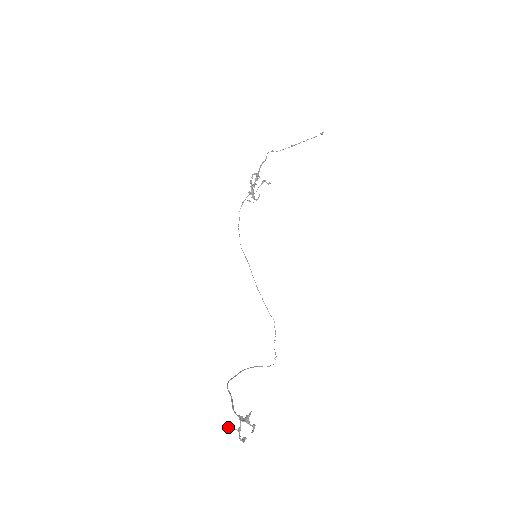
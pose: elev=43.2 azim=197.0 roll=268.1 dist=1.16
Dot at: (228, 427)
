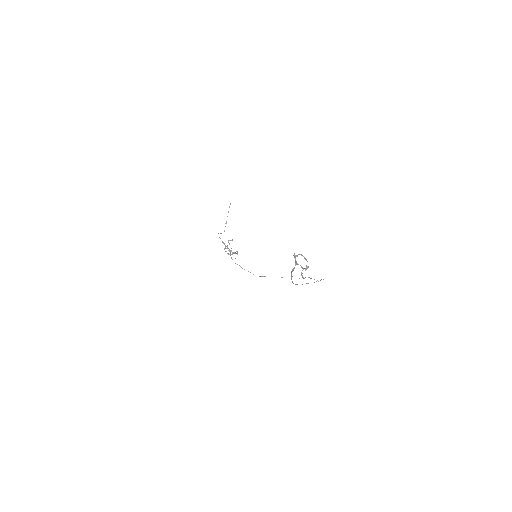
Dot at: occluded
